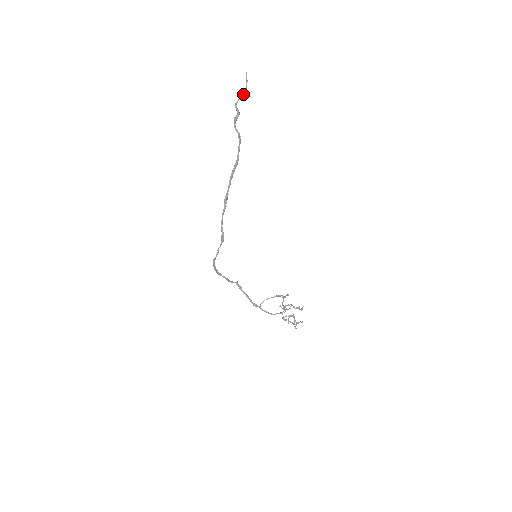
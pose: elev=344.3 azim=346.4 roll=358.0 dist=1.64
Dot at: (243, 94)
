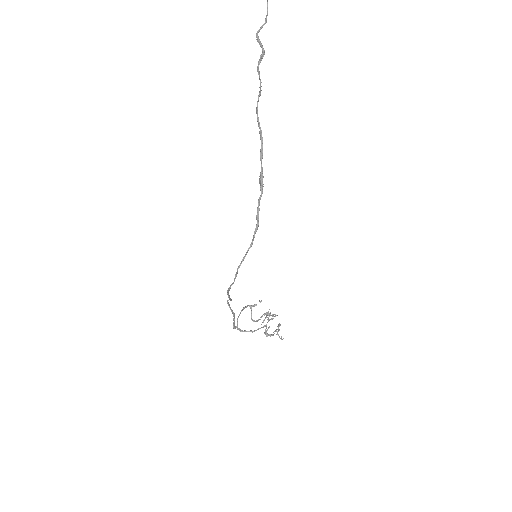
Dot at: (263, 24)
